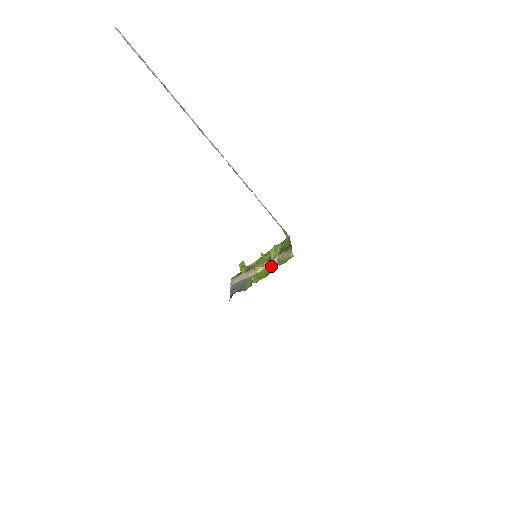
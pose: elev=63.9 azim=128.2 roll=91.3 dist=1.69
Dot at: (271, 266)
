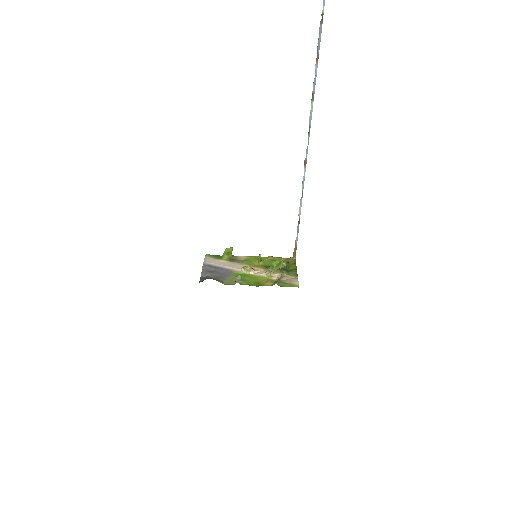
Dot at: (266, 278)
